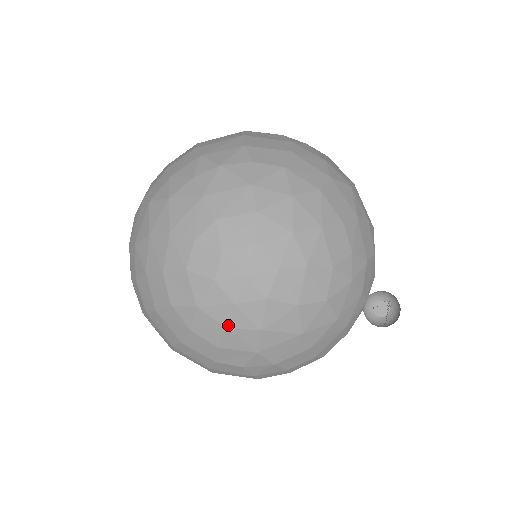
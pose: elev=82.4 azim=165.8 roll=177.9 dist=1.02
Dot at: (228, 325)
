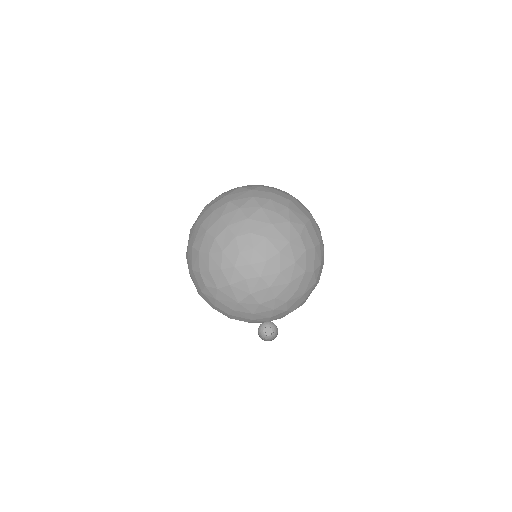
Dot at: (223, 269)
